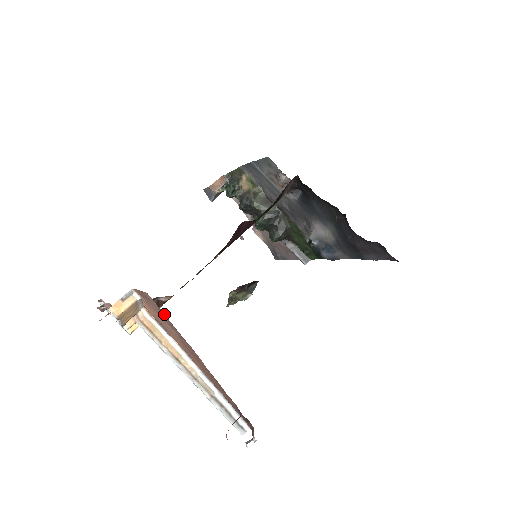
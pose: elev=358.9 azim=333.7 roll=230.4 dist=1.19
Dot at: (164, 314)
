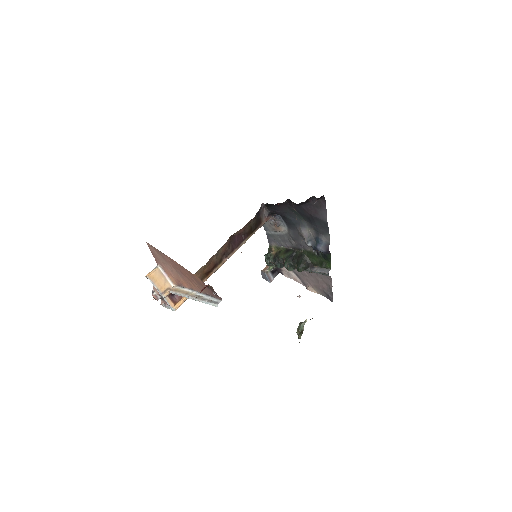
Dot at: (154, 247)
